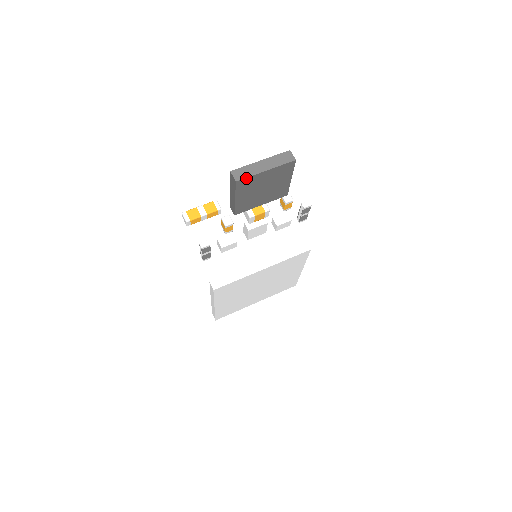
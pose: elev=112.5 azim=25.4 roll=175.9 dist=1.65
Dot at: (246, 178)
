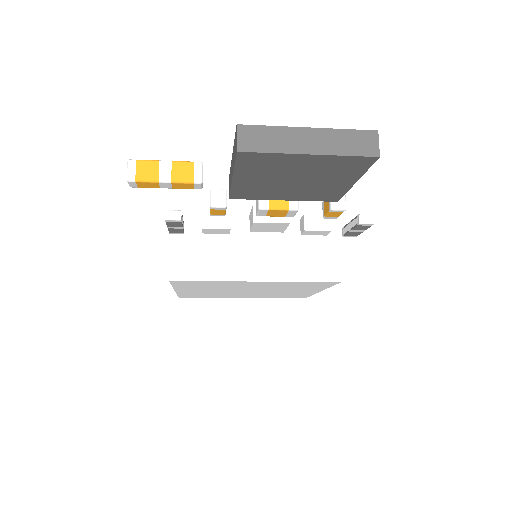
Dot at: (261, 152)
